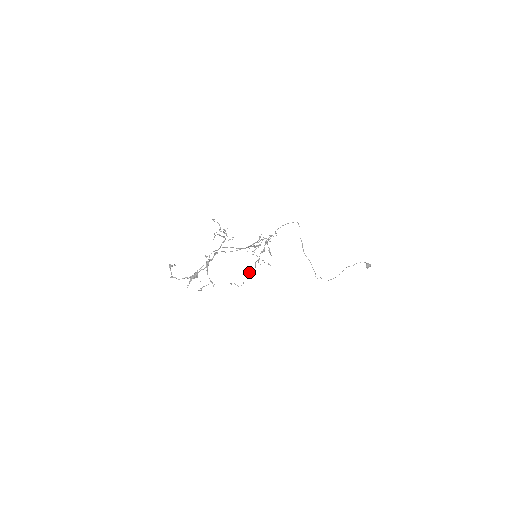
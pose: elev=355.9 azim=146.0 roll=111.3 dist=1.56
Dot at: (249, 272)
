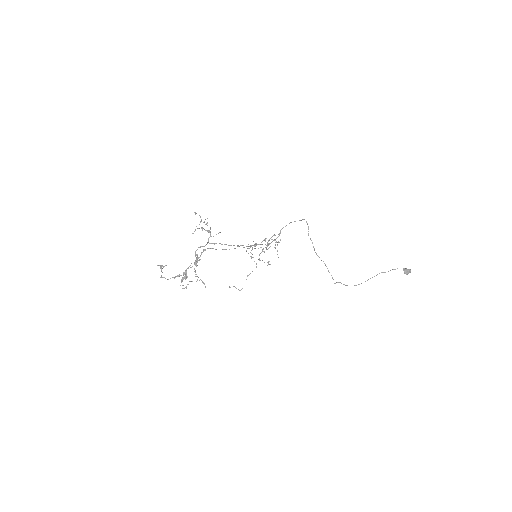
Dot at: (249, 274)
